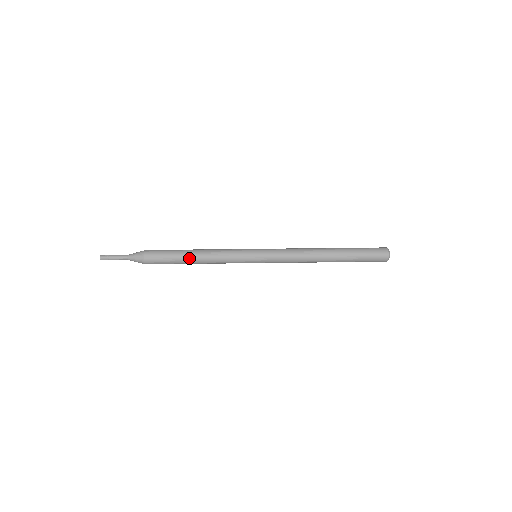
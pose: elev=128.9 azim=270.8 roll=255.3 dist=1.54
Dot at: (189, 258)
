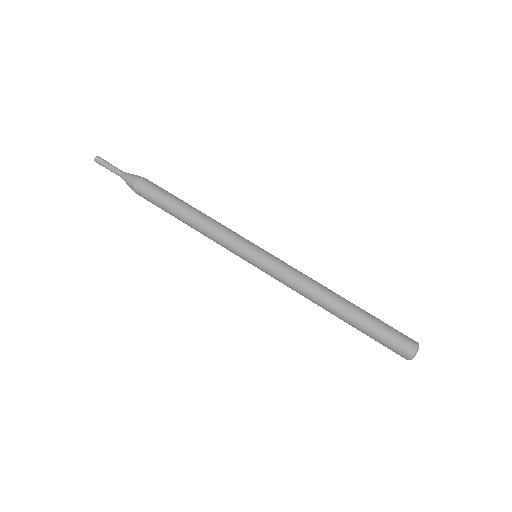
Dot at: (179, 219)
